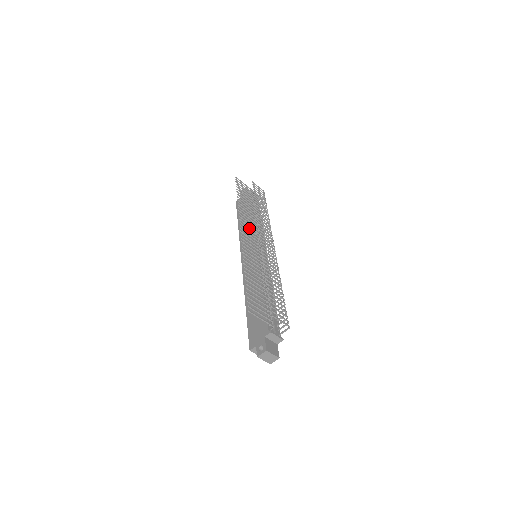
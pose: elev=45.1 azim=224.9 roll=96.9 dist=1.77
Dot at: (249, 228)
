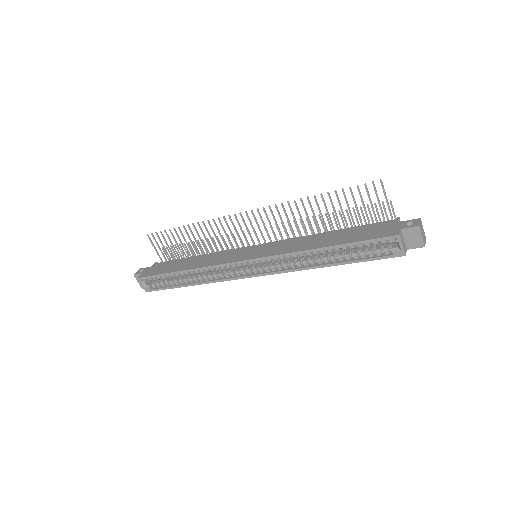
Dot at: (235, 229)
